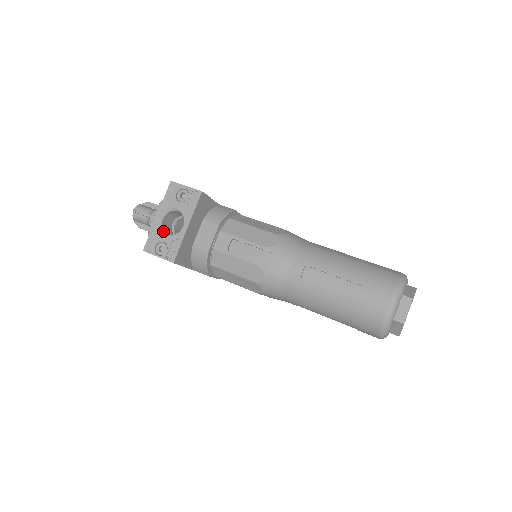
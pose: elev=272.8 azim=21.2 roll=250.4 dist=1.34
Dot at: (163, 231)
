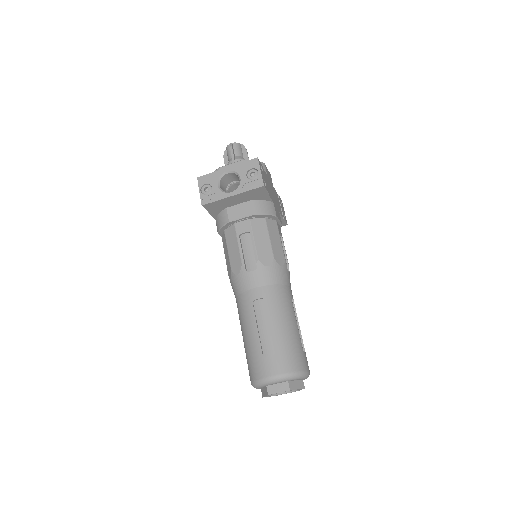
Dot at: (219, 181)
